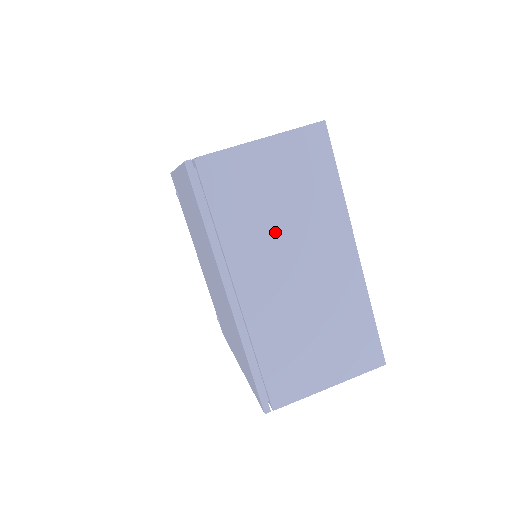
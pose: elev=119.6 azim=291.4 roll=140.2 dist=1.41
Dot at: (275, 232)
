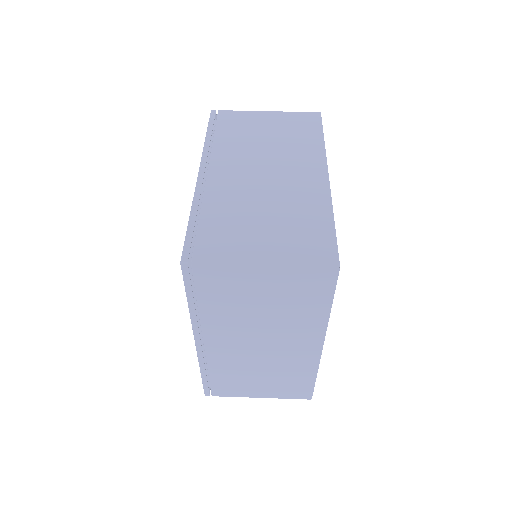
Dot at: (258, 150)
